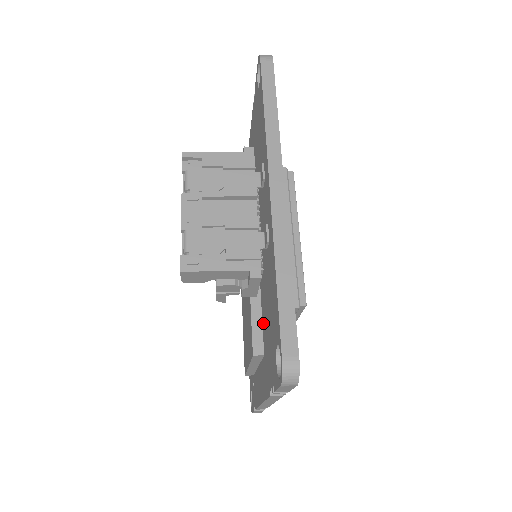
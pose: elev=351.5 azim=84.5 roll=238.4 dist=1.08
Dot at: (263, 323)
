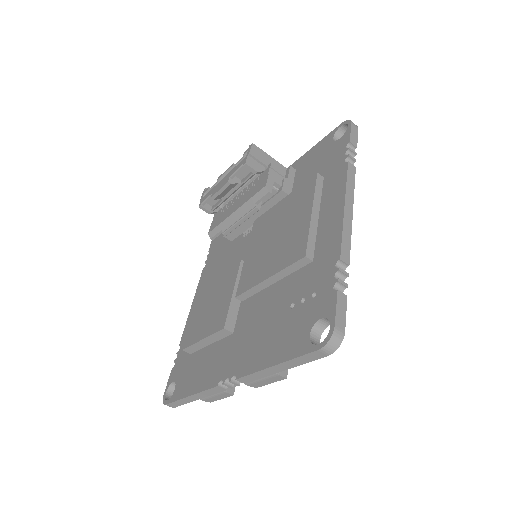
Dot at: occluded
